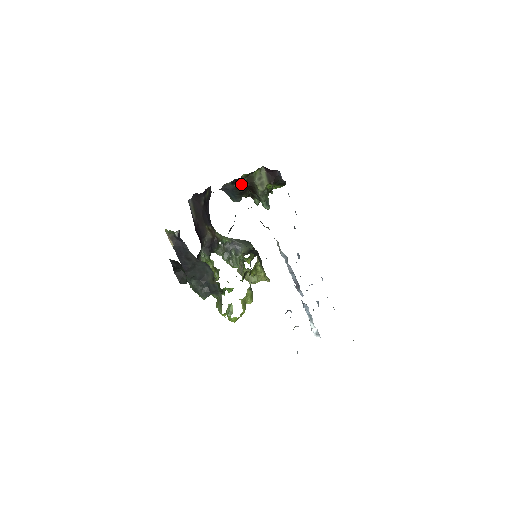
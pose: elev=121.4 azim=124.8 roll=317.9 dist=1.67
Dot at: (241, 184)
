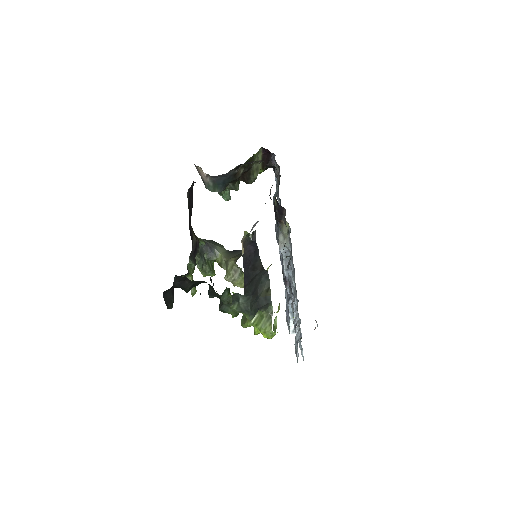
Dot at: (240, 169)
